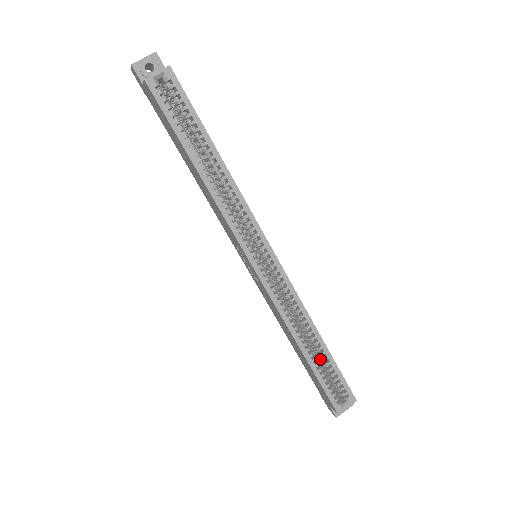
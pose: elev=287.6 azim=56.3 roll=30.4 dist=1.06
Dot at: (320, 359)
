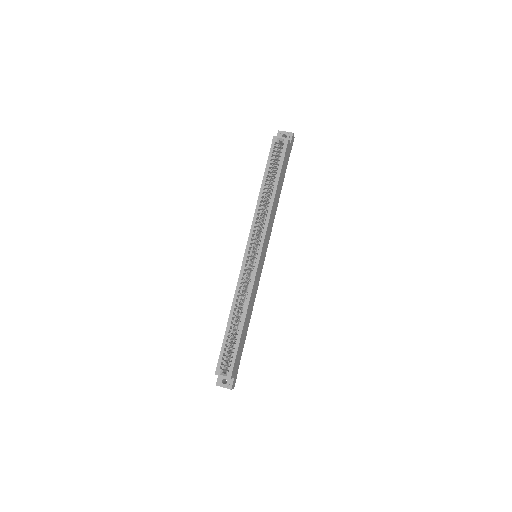
Dot at: (235, 336)
